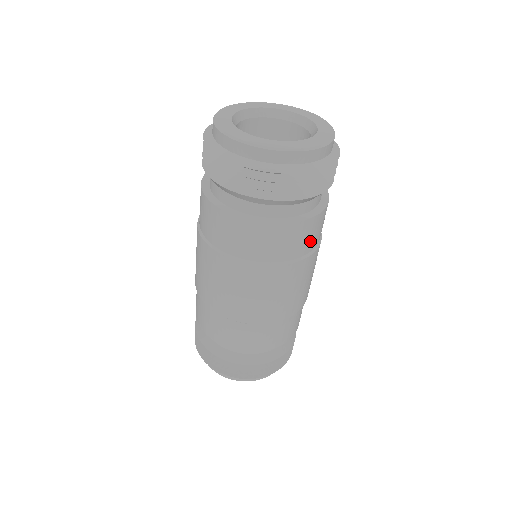
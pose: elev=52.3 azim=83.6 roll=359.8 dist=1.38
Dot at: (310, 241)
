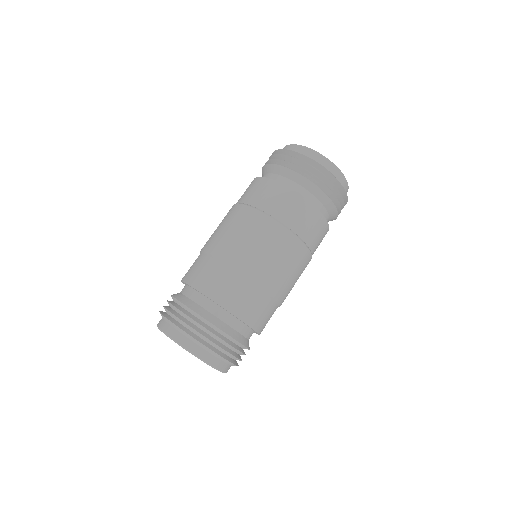
Dot at: occluded
